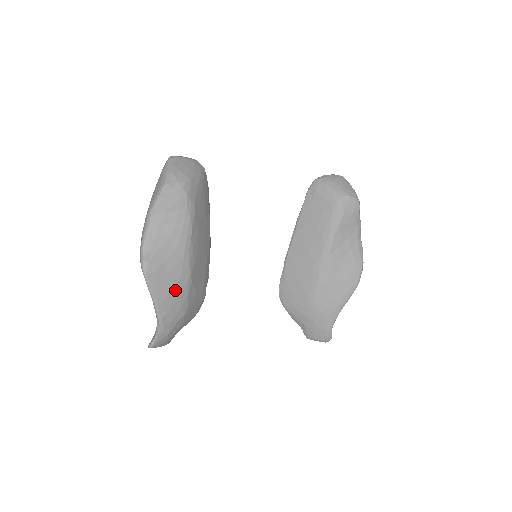
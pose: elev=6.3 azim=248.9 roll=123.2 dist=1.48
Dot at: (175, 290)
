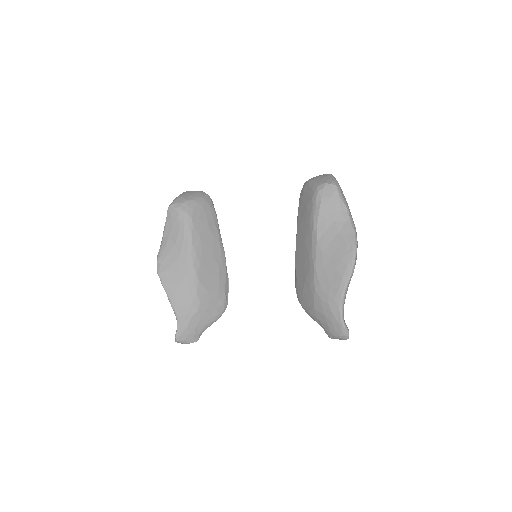
Dot at: (183, 286)
